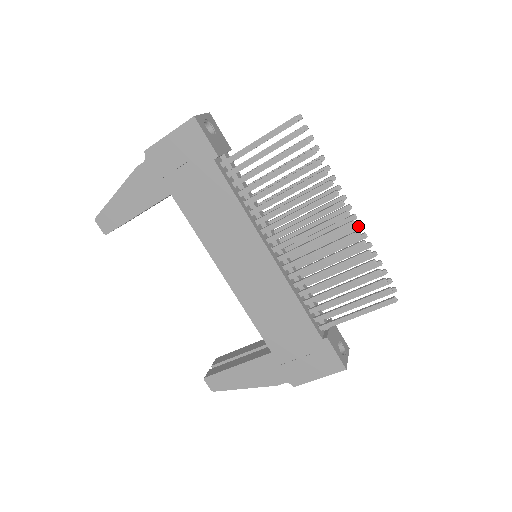
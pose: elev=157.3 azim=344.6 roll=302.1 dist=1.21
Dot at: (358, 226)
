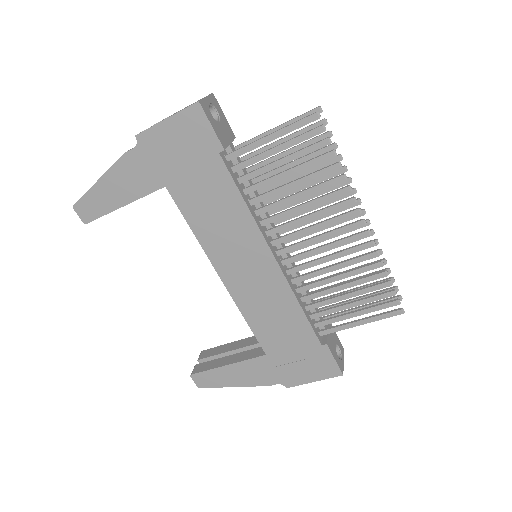
Dot at: occluded
